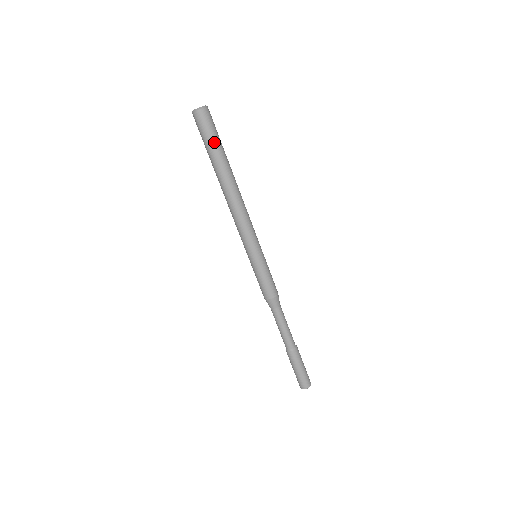
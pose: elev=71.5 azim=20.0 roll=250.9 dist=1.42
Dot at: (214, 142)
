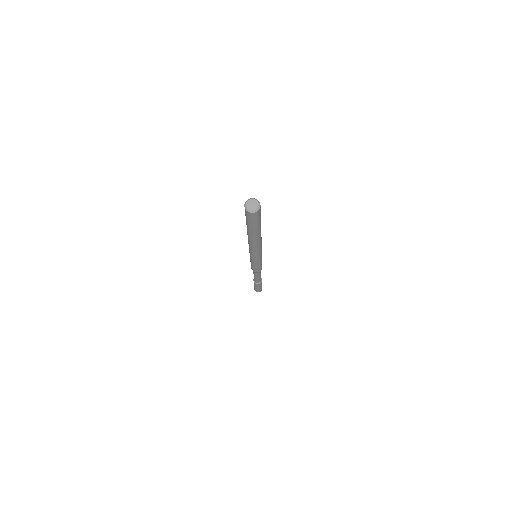
Dot at: (251, 225)
